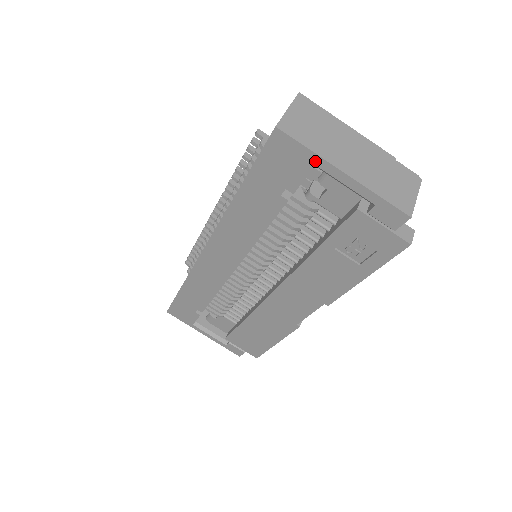
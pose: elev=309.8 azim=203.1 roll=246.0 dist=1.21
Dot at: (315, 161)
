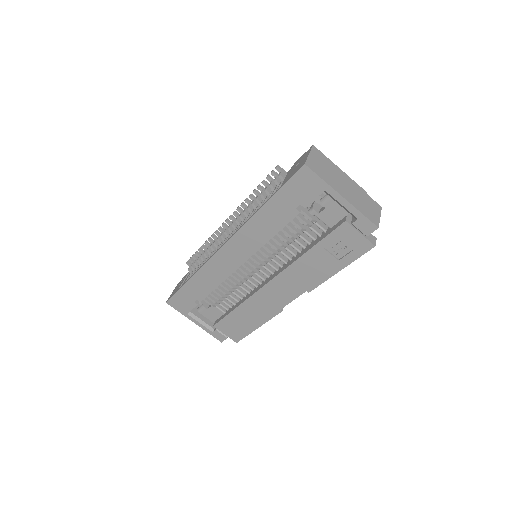
Dot at: (325, 188)
